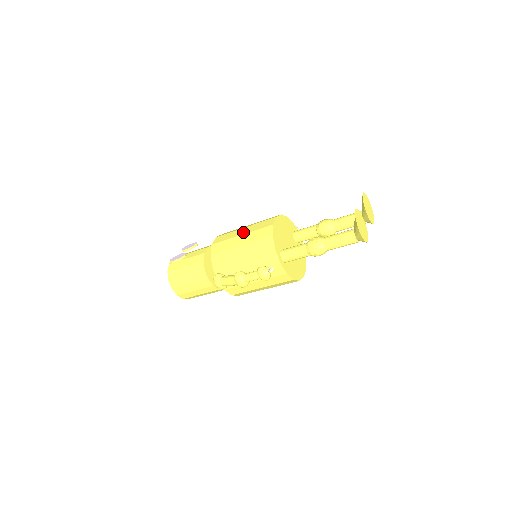
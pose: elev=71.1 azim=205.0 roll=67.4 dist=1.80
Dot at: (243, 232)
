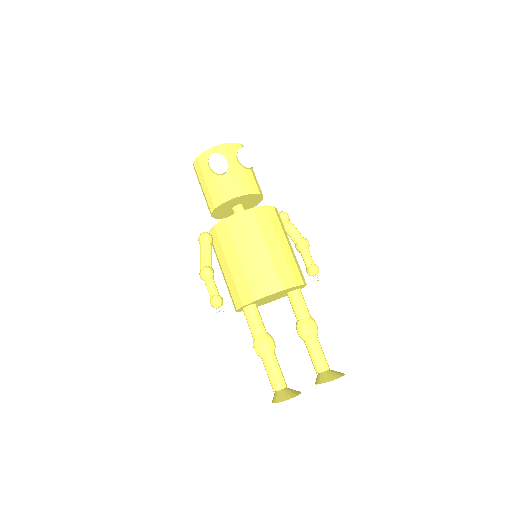
Dot at: (258, 253)
